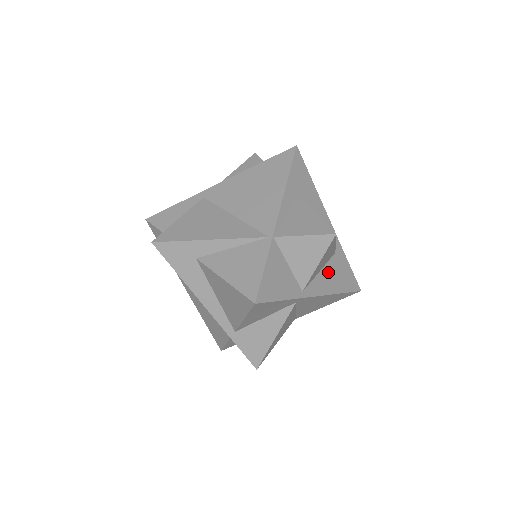
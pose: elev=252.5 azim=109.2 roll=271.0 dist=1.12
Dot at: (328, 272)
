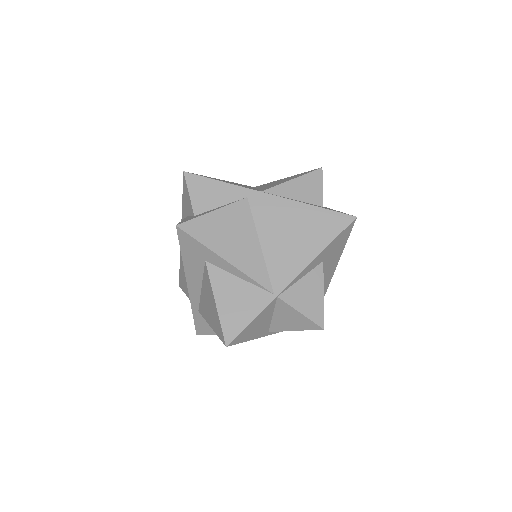
Dot at: occluded
